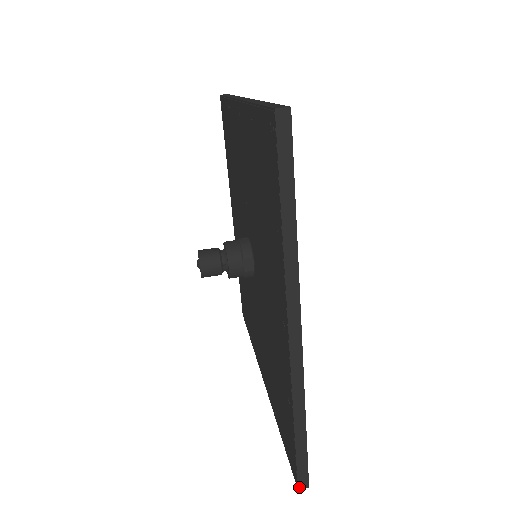
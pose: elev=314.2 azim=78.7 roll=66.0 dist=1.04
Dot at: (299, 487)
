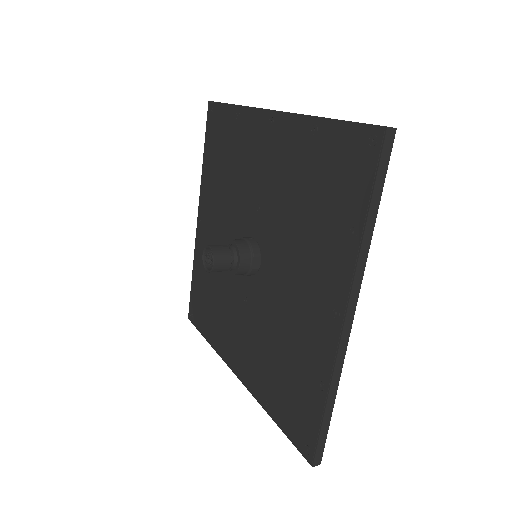
Dot at: (314, 464)
